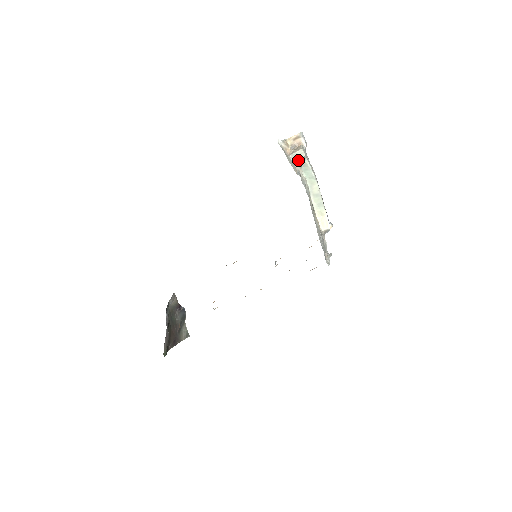
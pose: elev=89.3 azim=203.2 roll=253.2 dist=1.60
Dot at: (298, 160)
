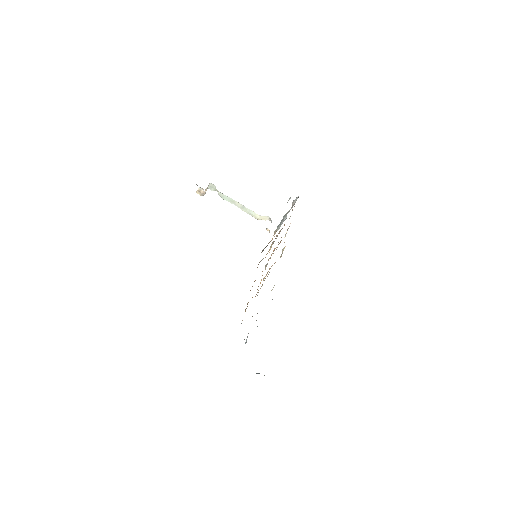
Dot at: (214, 189)
